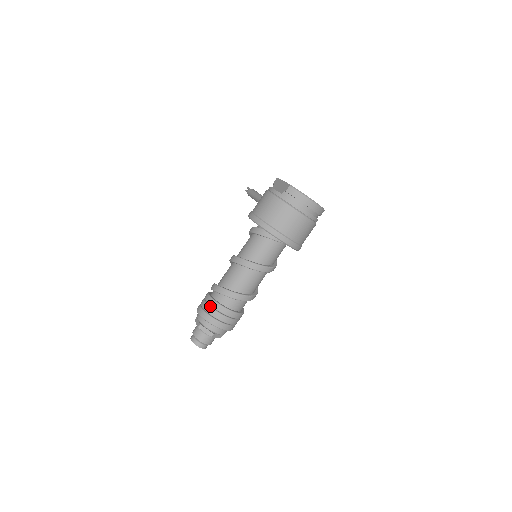
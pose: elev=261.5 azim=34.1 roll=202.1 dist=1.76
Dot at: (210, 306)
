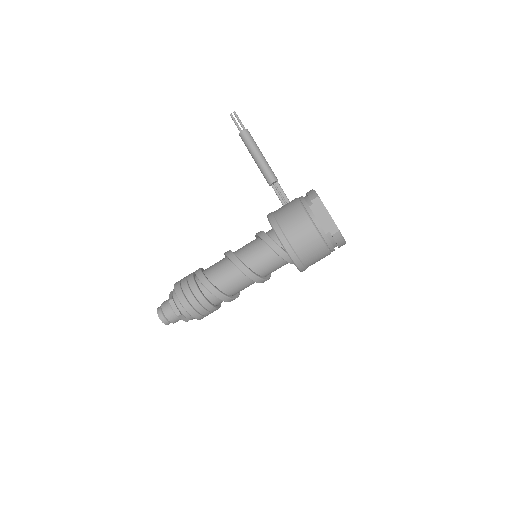
Dot at: (201, 305)
